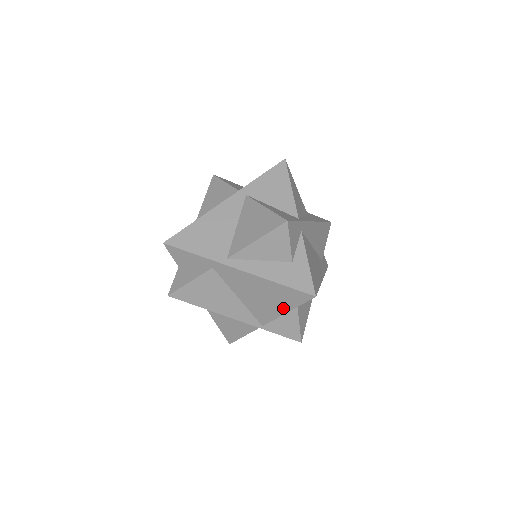
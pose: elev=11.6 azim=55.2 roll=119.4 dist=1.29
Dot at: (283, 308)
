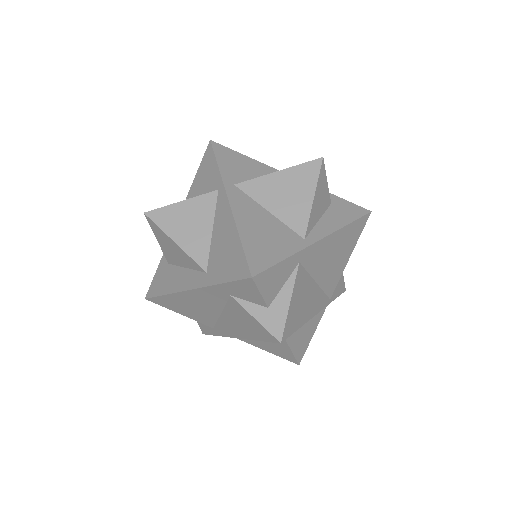
Dot at: (348, 254)
